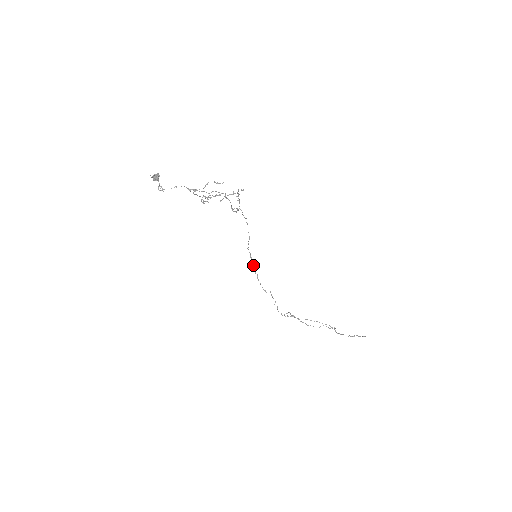
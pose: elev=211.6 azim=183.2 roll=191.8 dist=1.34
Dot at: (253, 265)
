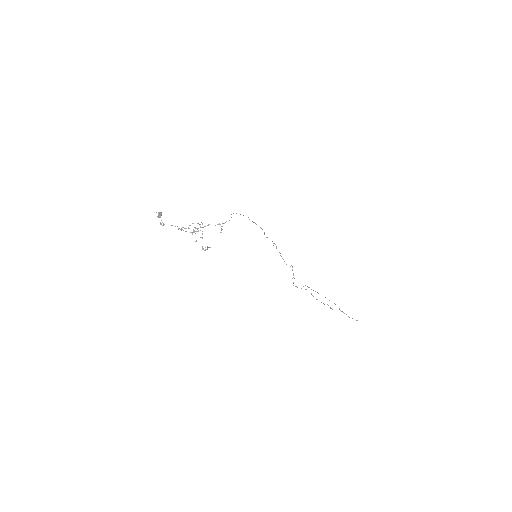
Dot at: (276, 246)
